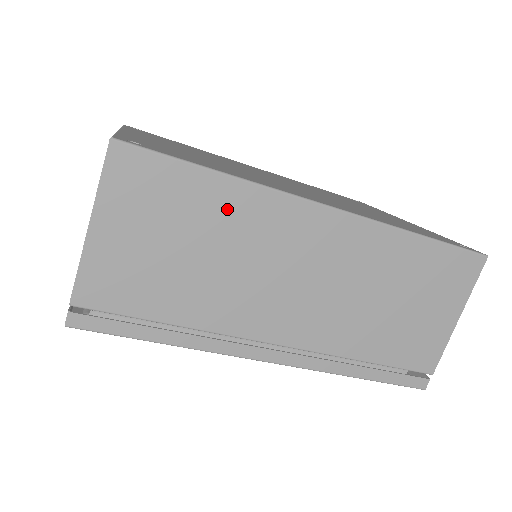
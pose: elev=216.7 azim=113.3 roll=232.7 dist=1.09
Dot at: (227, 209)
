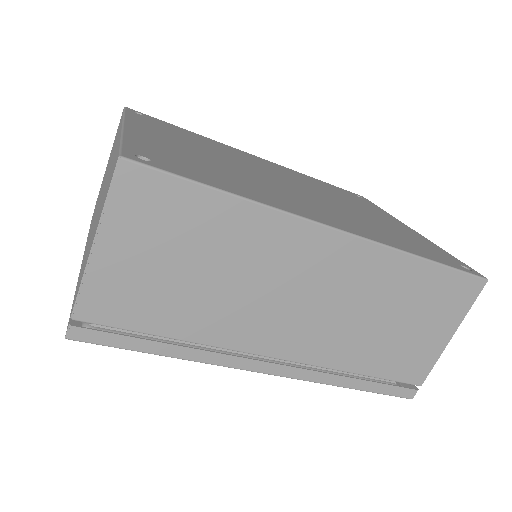
Dot at: (235, 230)
